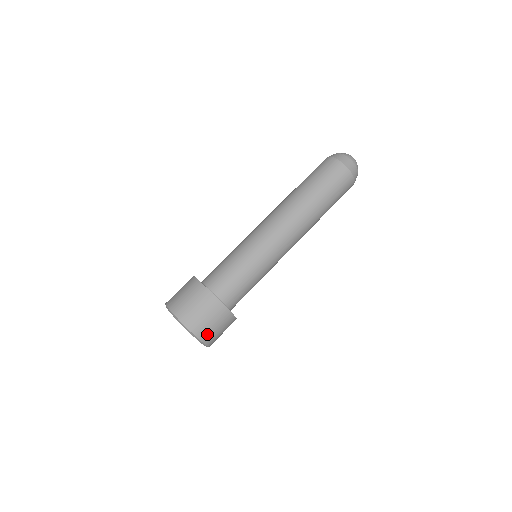
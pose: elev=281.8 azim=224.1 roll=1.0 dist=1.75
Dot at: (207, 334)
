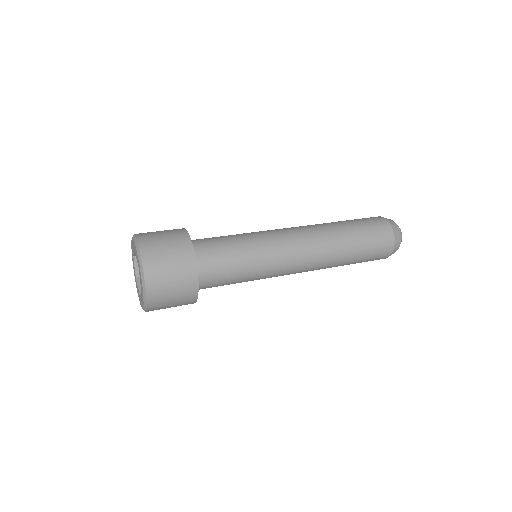
Dot at: (158, 296)
